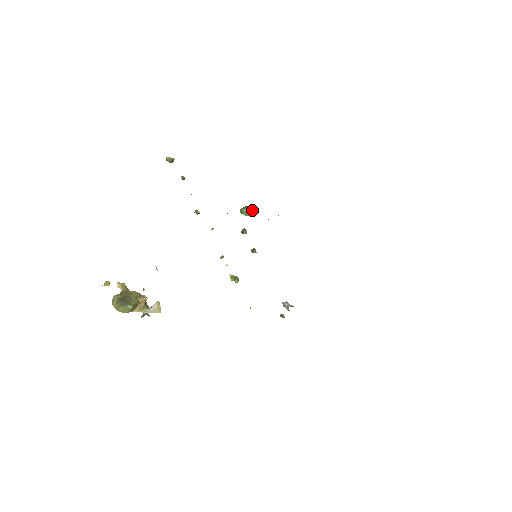
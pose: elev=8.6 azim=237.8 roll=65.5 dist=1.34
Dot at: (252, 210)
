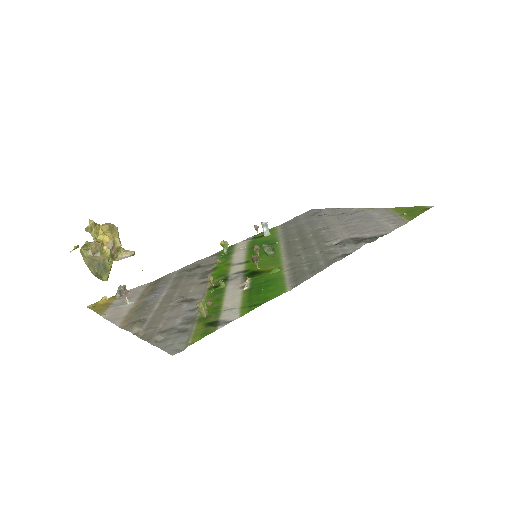
Dot at: occluded
